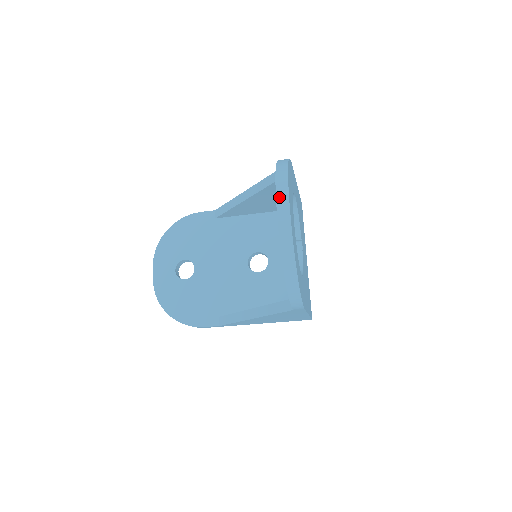
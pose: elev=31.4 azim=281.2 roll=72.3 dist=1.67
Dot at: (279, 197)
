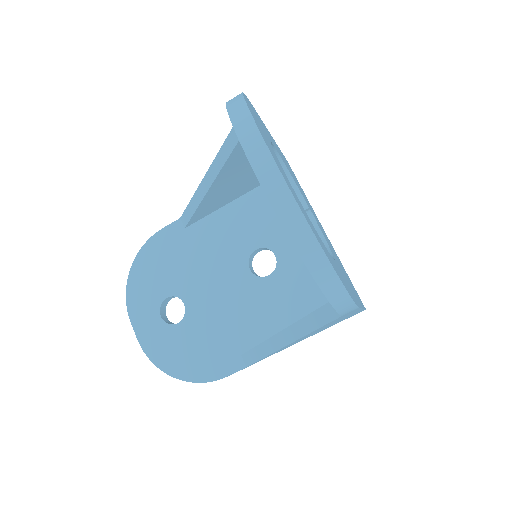
Dot at: (249, 150)
